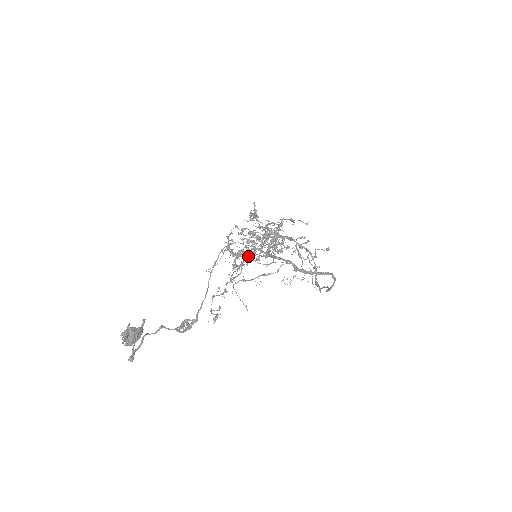
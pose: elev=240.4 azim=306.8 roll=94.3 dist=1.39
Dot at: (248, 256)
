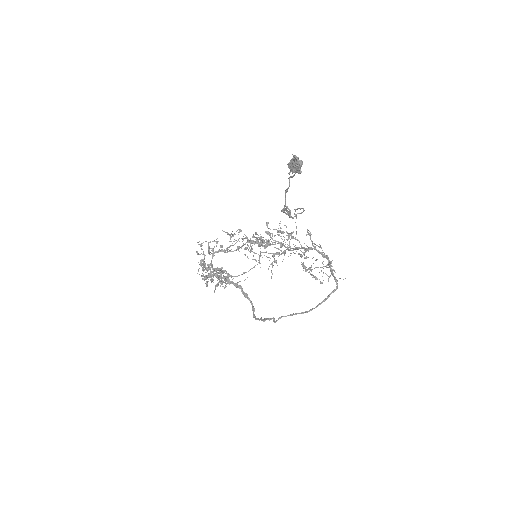
Dot at: occluded
